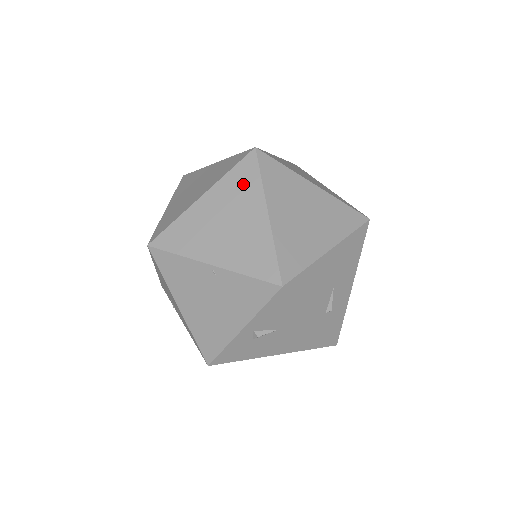
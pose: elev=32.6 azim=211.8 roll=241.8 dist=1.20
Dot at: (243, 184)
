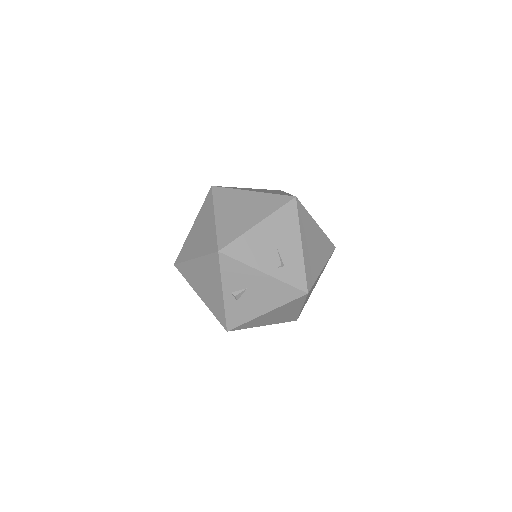
Dot at: (206, 208)
